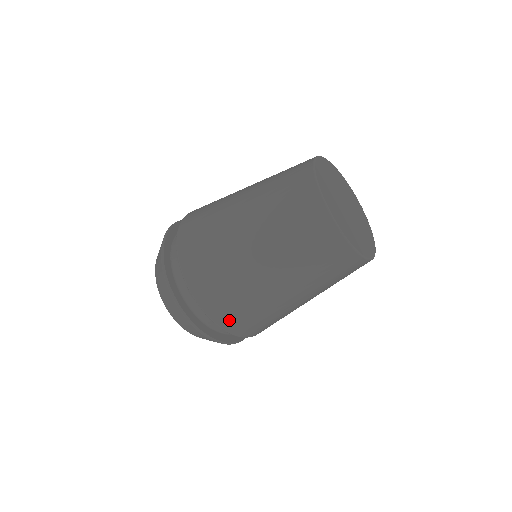
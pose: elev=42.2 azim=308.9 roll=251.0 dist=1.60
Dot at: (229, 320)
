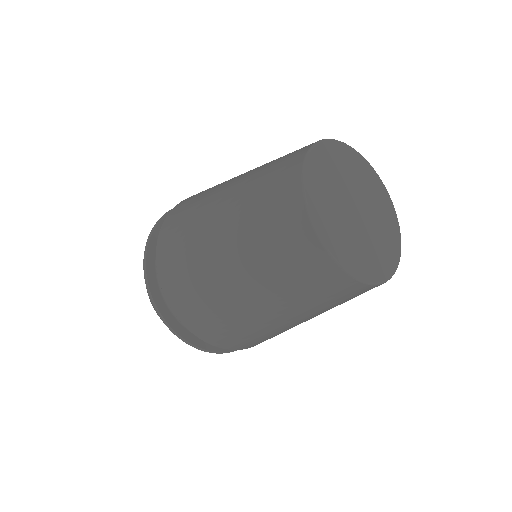
Dot at: (211, 335)
